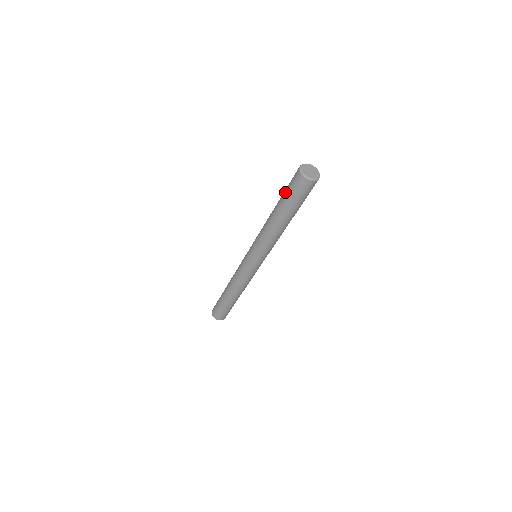
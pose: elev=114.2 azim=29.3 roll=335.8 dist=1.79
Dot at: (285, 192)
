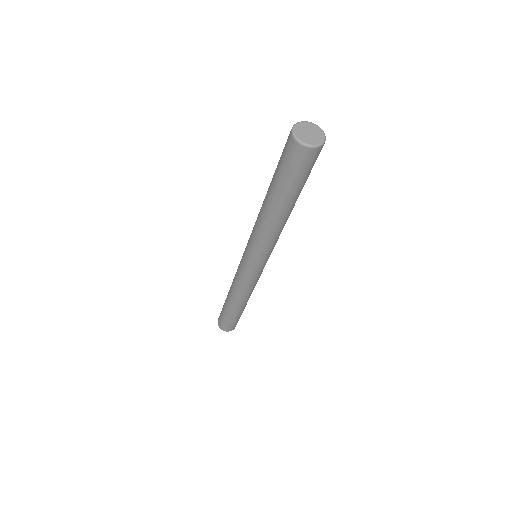
Dot at: (282, 178)
